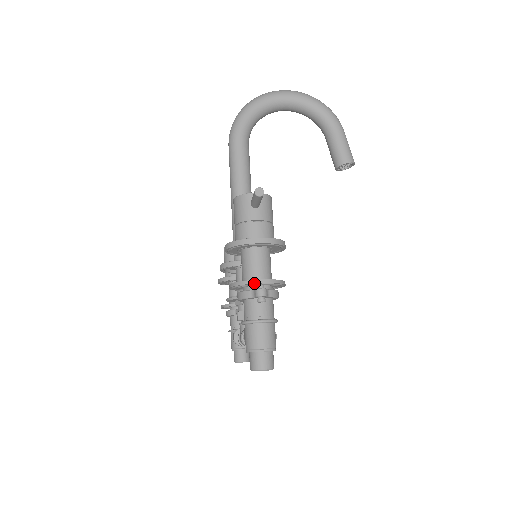
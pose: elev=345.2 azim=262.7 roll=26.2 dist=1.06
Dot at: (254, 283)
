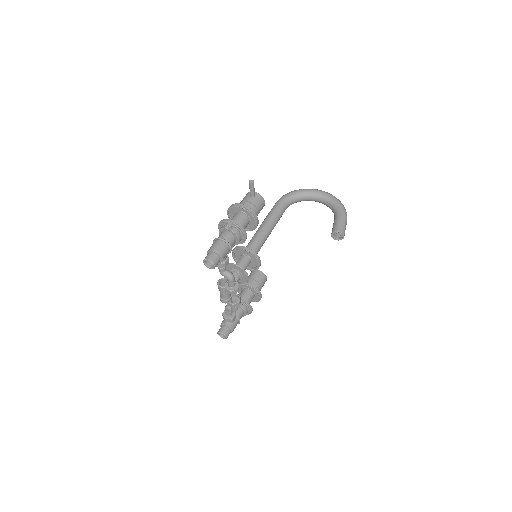
Dot at: (228, 220)
